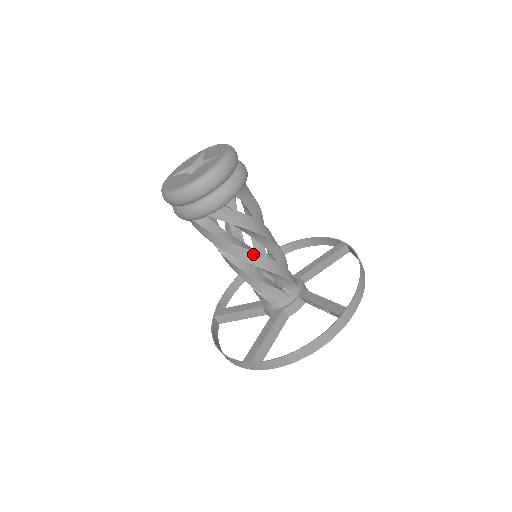
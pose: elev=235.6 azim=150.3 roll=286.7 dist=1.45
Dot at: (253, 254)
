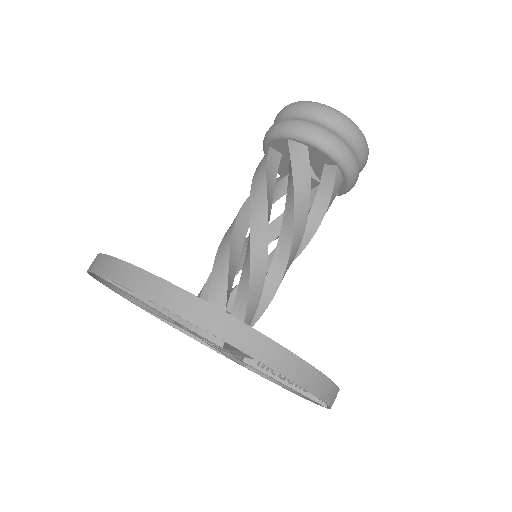
Dot at: (298, 244)
